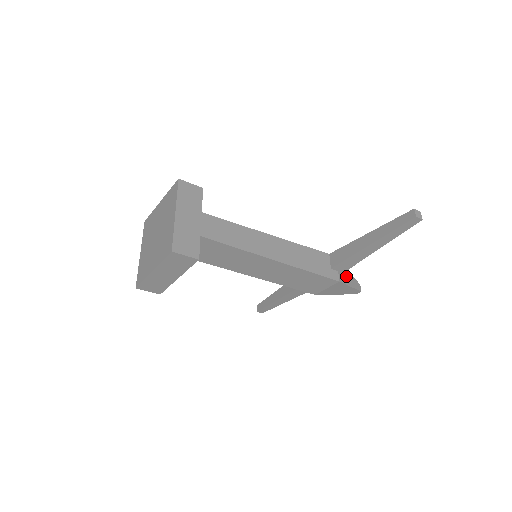
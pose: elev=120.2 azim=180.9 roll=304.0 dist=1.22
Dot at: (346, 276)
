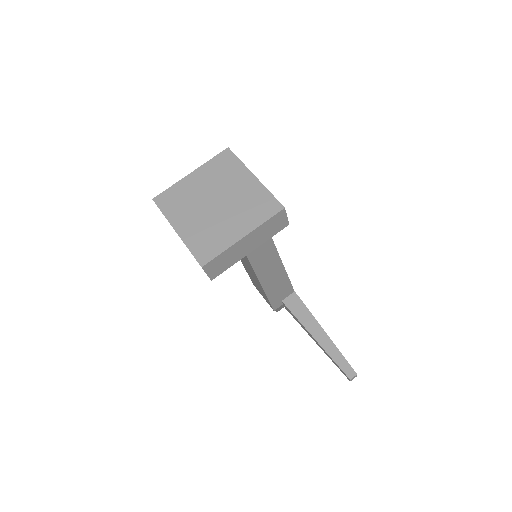
Dot at: occluded
